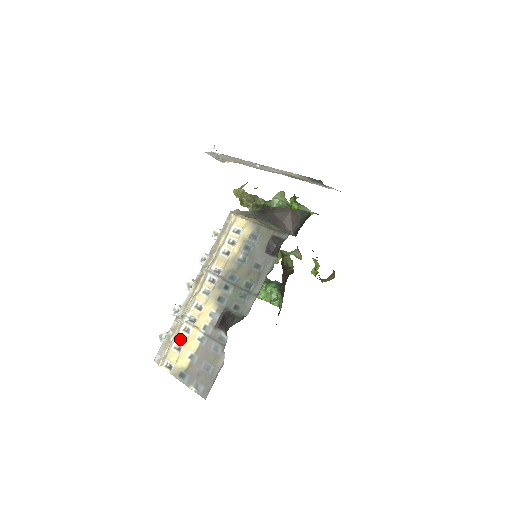
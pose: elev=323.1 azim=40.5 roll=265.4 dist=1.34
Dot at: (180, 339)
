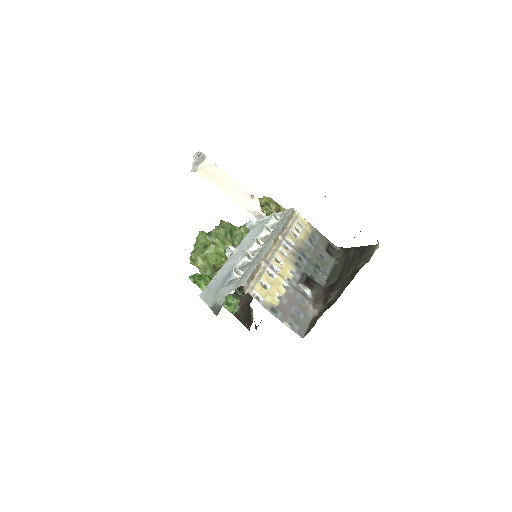
Dot at: (266, 278)
